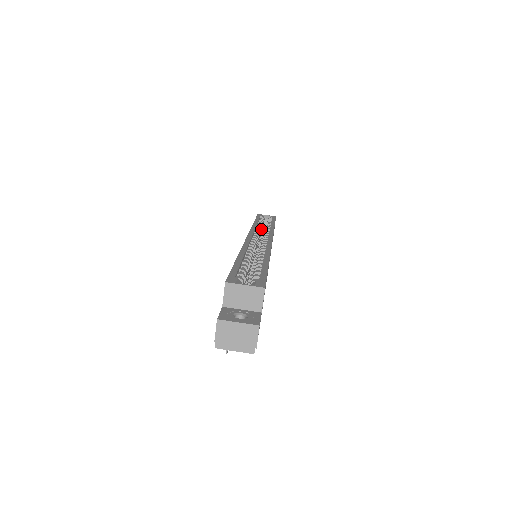
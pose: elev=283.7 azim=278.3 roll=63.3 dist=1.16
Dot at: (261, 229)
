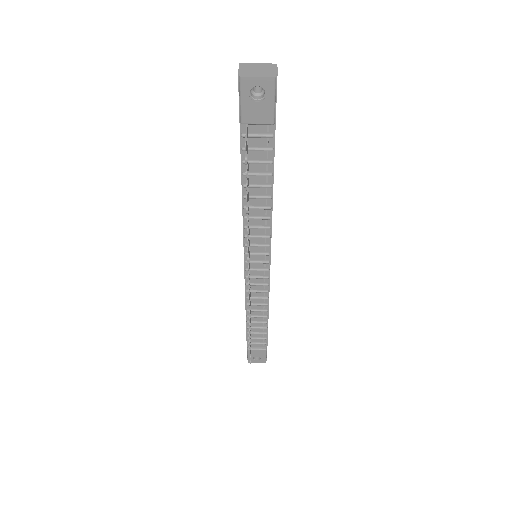
Dot at: occluded
